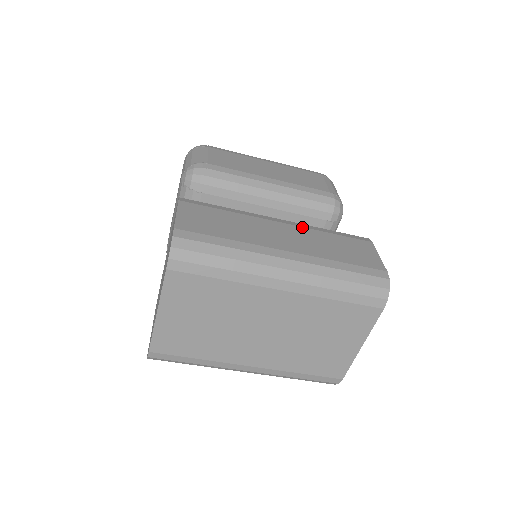
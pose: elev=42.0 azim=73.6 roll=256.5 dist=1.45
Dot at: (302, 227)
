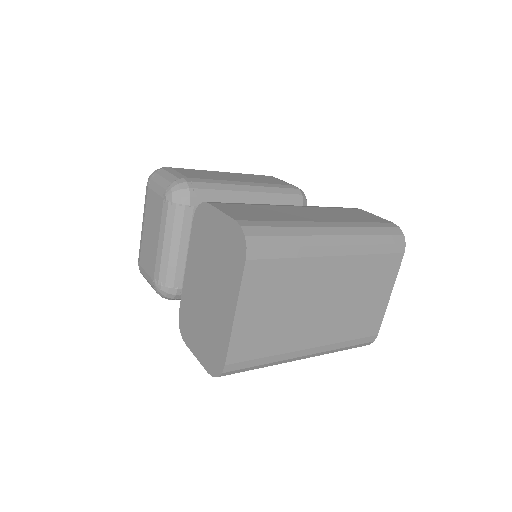
Dot at: (311, 207)
